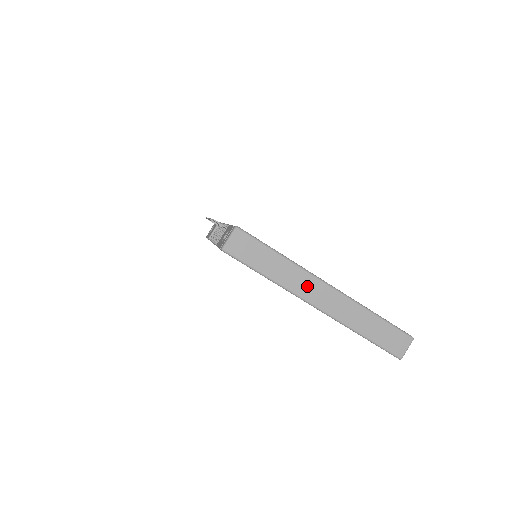
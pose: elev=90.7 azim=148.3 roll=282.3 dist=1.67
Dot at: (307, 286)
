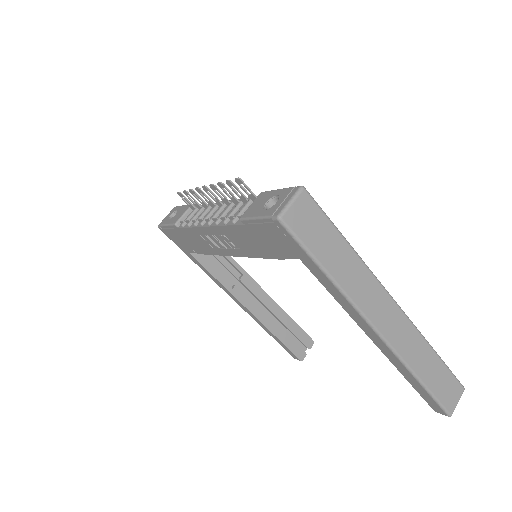
Dot at: (373, 299)
